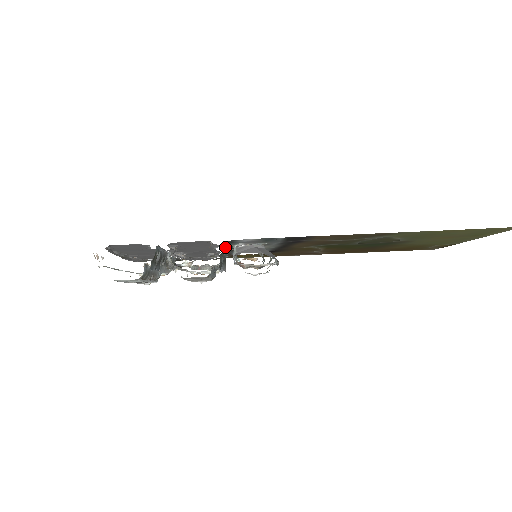
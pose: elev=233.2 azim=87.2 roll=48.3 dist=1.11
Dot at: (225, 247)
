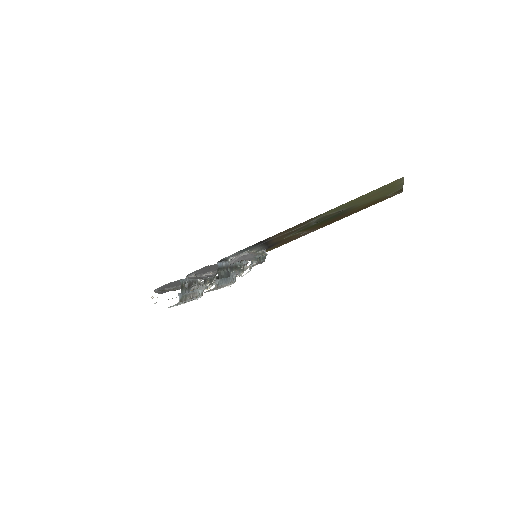
Dot at: (221, 264)
